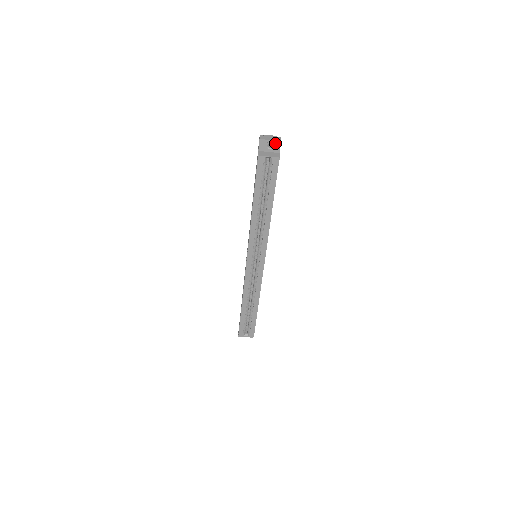
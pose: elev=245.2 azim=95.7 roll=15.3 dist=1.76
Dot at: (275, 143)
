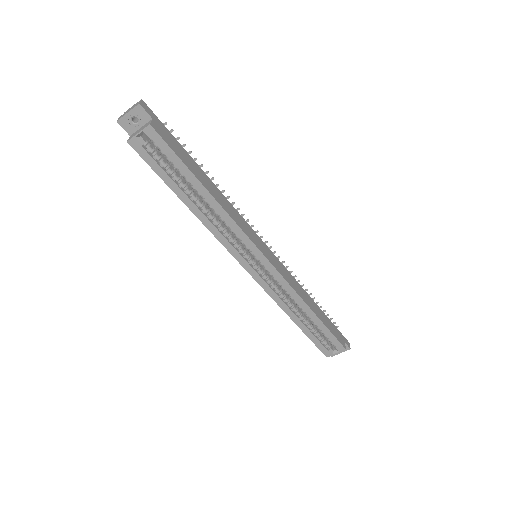
Dot at: (136, 112)
